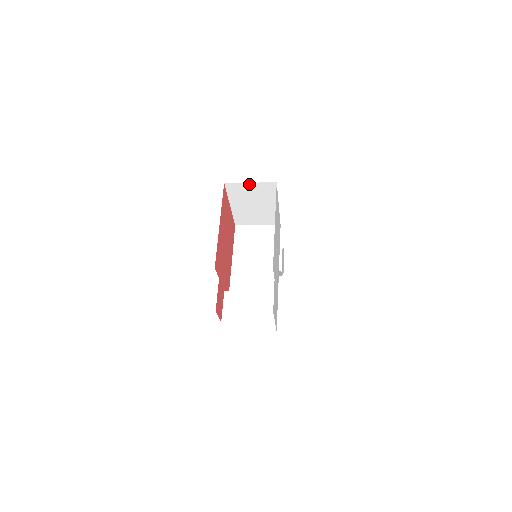
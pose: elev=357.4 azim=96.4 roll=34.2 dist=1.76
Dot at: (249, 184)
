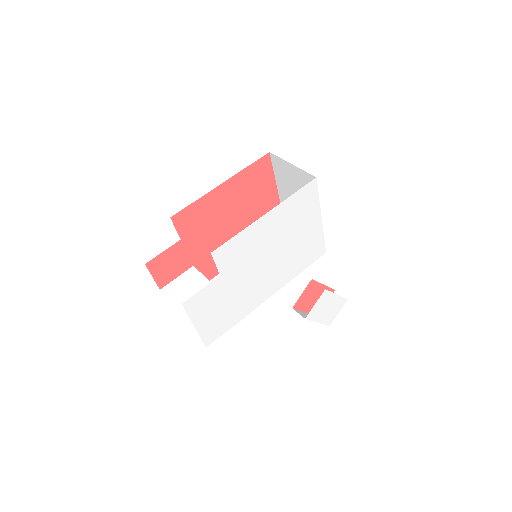
Dot at: (291, 166)
